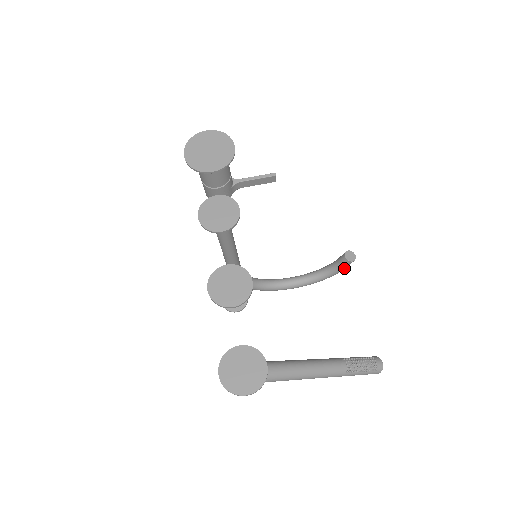
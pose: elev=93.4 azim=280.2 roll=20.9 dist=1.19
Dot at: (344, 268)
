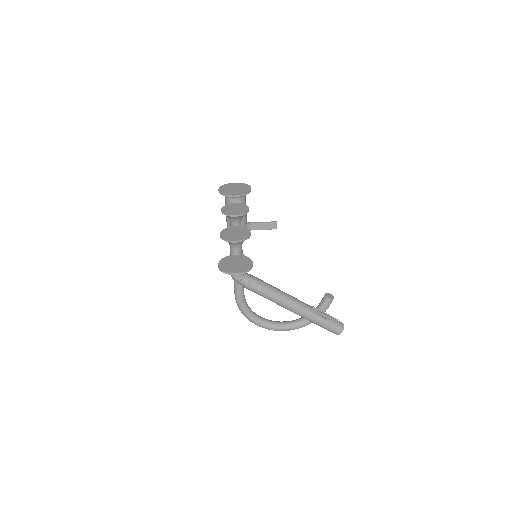
Dot at: (325, 308)
